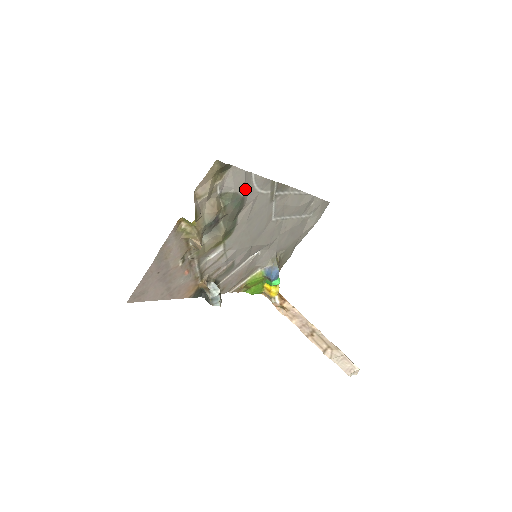
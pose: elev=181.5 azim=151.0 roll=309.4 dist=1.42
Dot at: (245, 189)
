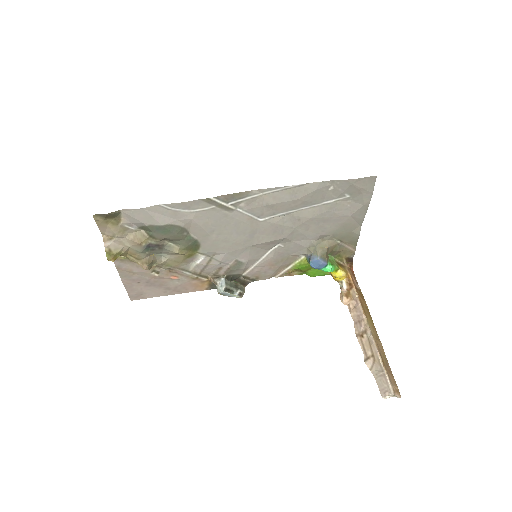
Dot at: (163, 218)
